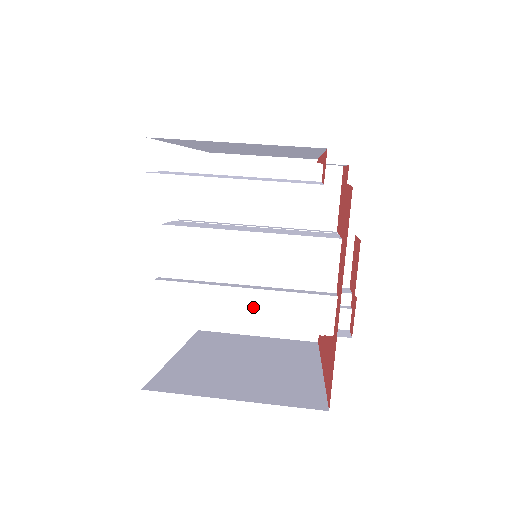
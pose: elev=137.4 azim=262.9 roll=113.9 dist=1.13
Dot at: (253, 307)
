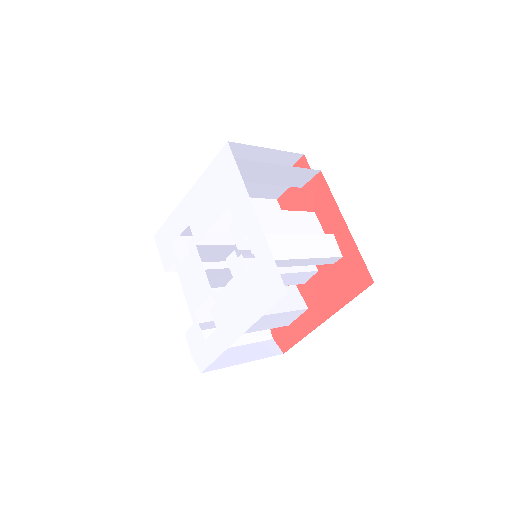
Dot at: (303, 245)
